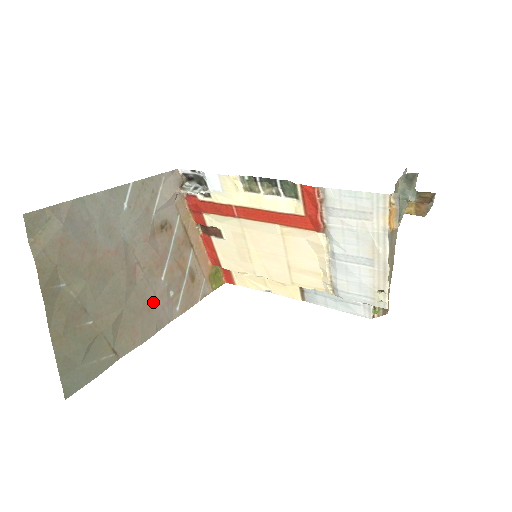
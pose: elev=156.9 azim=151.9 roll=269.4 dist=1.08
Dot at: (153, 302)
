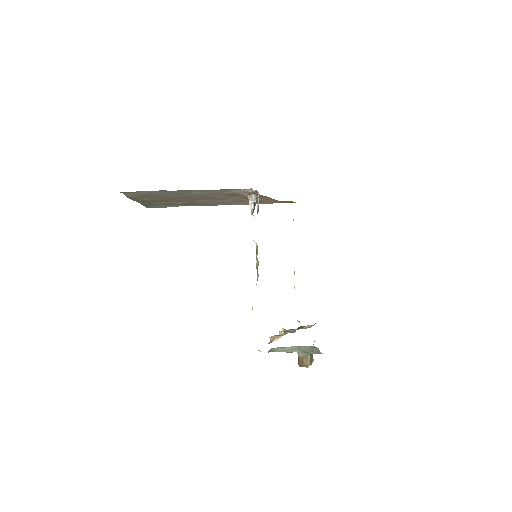
Dot at: (216, 202)
